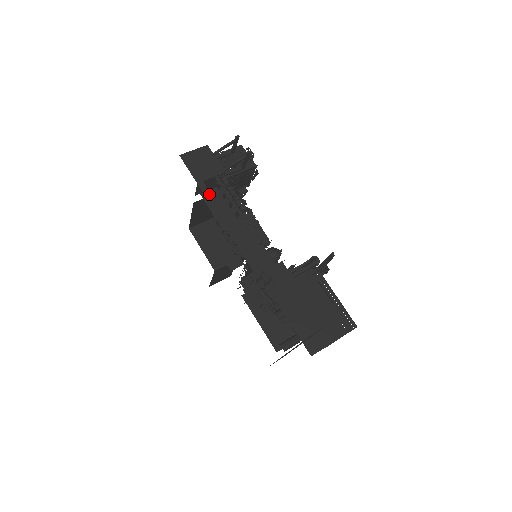
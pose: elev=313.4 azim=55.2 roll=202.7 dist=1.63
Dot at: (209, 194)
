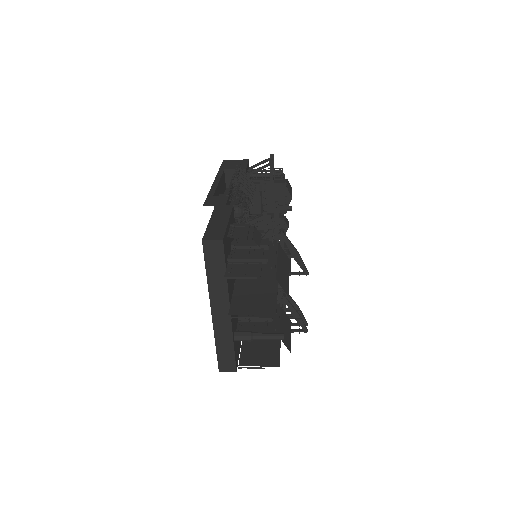
Dot at: (221, 174)
